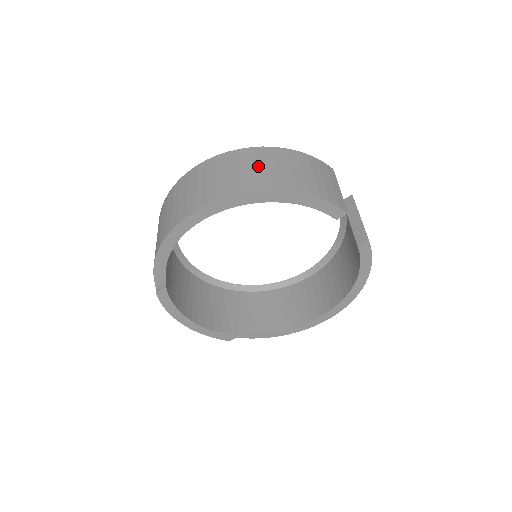
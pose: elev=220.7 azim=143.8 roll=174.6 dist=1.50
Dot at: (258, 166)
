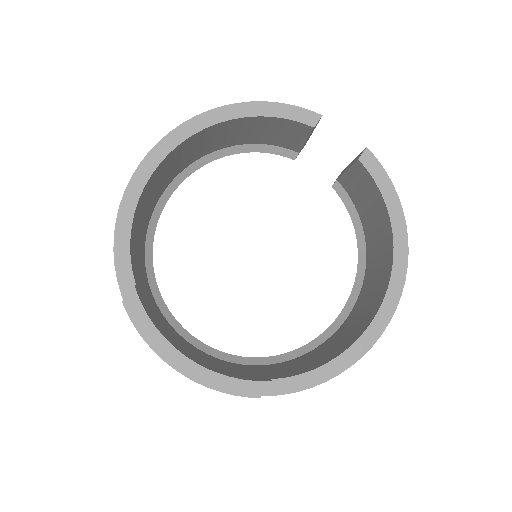
Dot at: occluded
